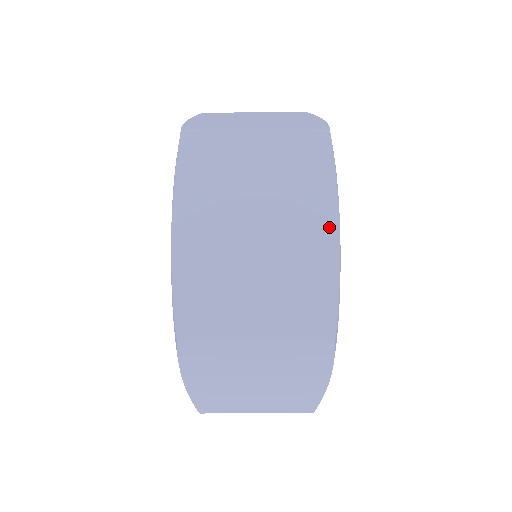
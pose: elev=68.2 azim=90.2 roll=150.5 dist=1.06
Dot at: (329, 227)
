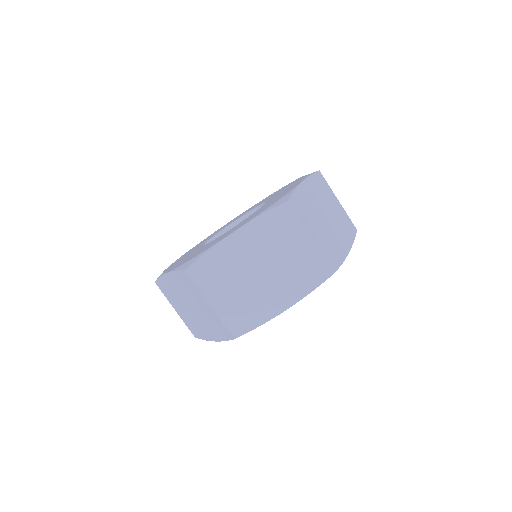
Dot at: (347, 247)
